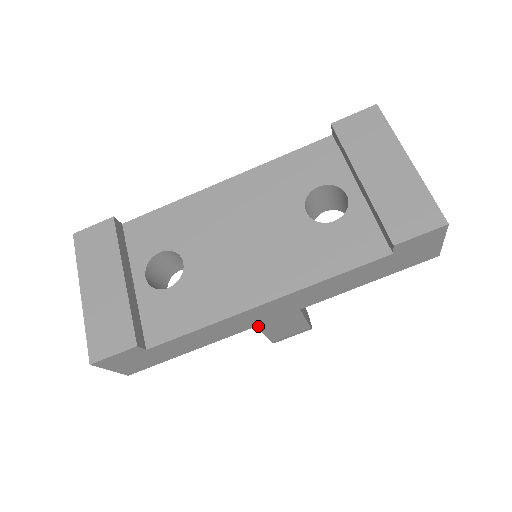
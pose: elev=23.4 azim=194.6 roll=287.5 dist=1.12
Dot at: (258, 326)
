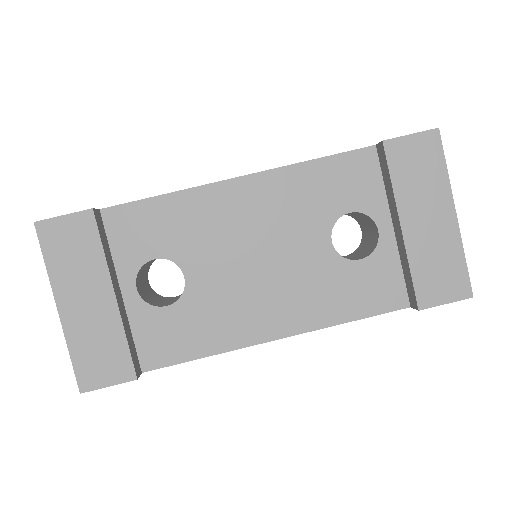
Dot at: occluded
